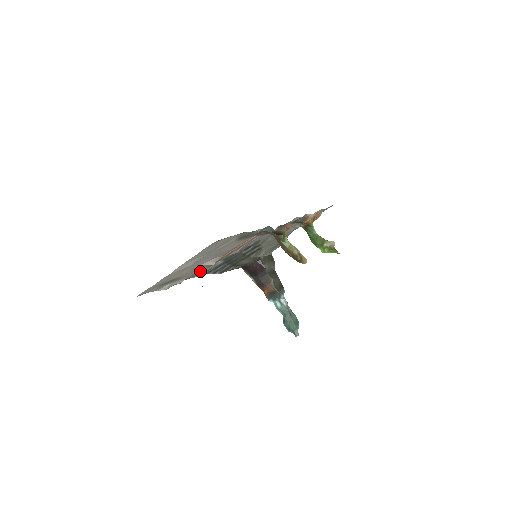
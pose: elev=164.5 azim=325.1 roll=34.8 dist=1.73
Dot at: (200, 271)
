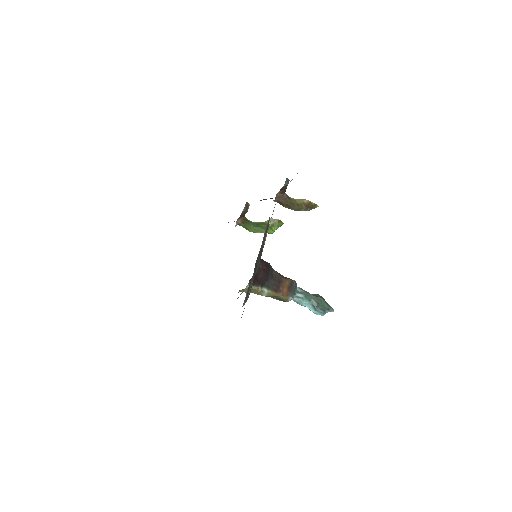
Dot at: occluded
